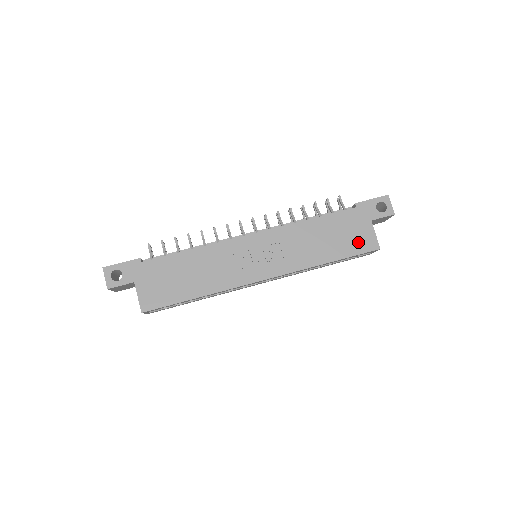
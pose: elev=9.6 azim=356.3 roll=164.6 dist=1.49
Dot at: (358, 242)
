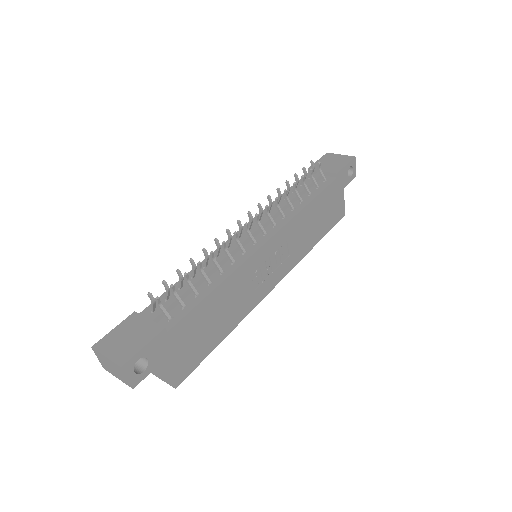
Dot at: (335, 214)
